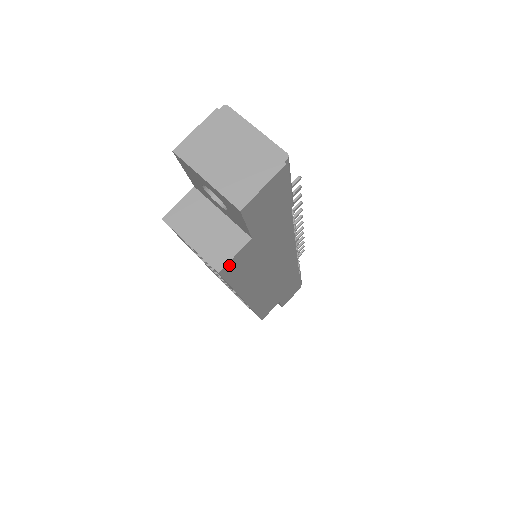
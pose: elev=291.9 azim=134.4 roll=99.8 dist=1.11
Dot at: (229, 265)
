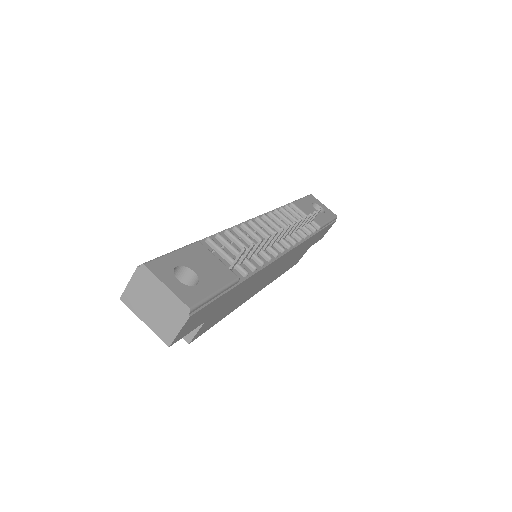
Dot at: (196, 335)
